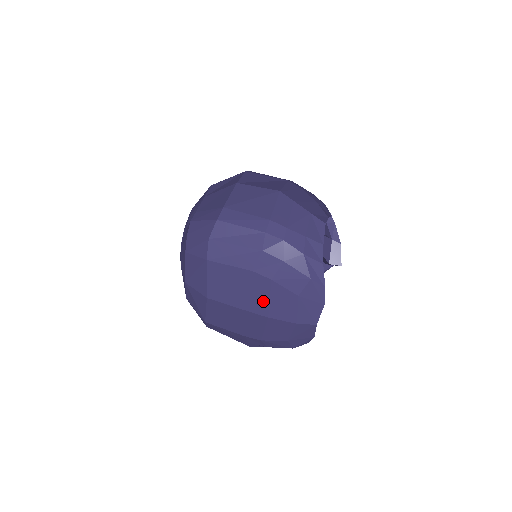
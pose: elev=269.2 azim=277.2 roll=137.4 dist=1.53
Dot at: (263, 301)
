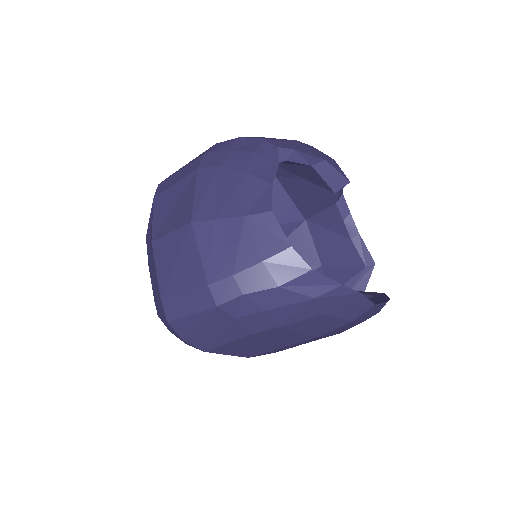
Dot at: (296, 336)
